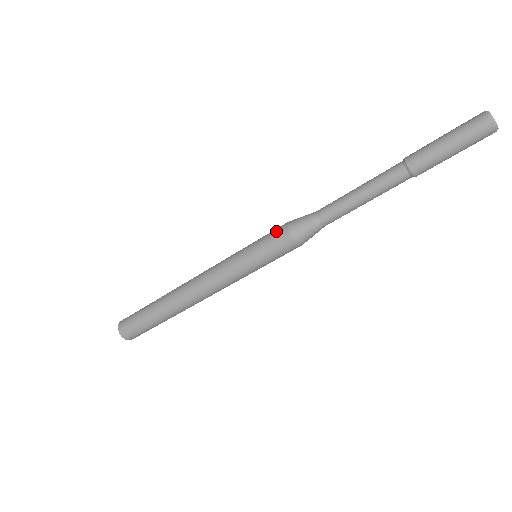
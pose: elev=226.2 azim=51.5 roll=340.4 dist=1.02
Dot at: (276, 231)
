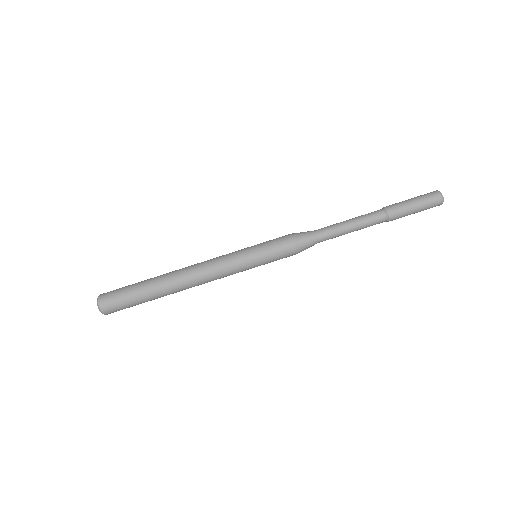
Dot at: occluded
